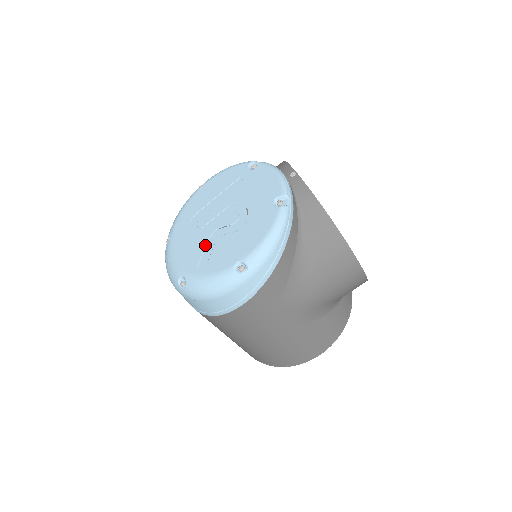
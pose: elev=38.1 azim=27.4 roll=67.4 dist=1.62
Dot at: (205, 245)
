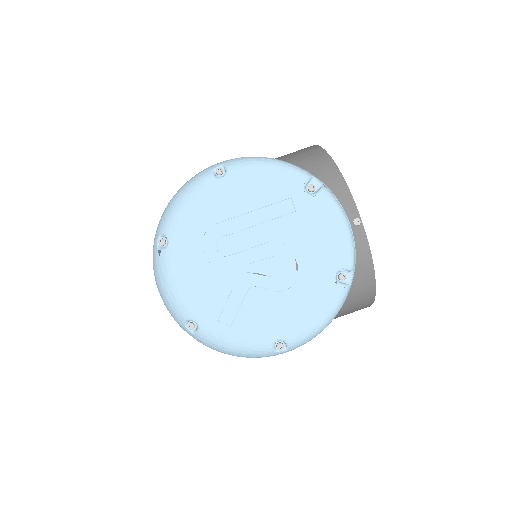
Dot at: (231, 290)
